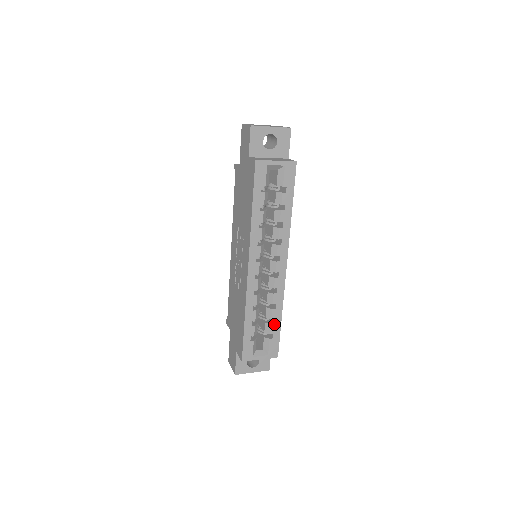
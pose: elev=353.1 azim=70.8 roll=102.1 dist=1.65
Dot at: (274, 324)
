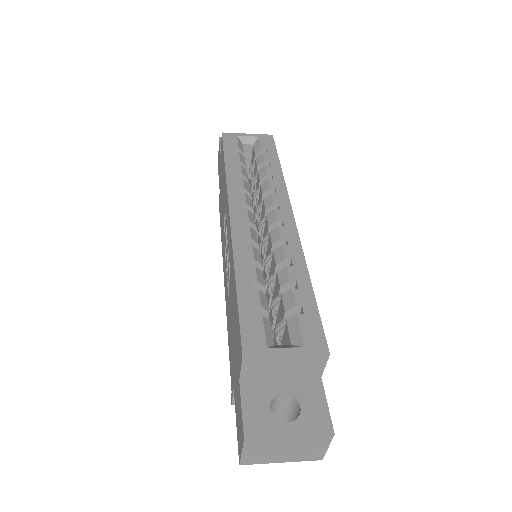
Dot at: (298, 290)
